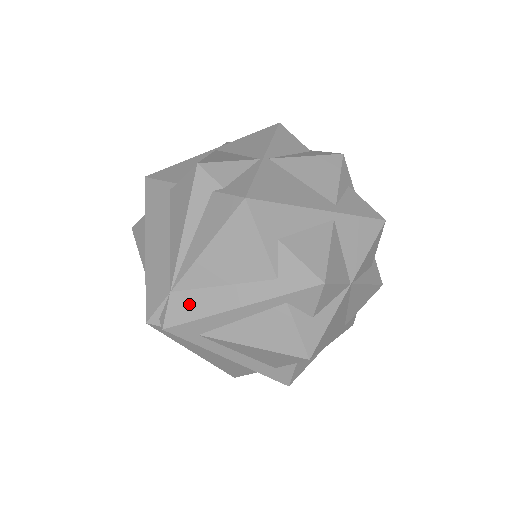
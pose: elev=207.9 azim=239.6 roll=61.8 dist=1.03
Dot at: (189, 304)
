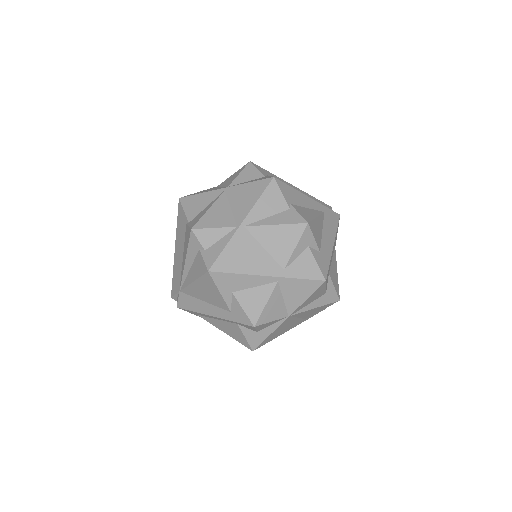
Dot at: (188, 302)
